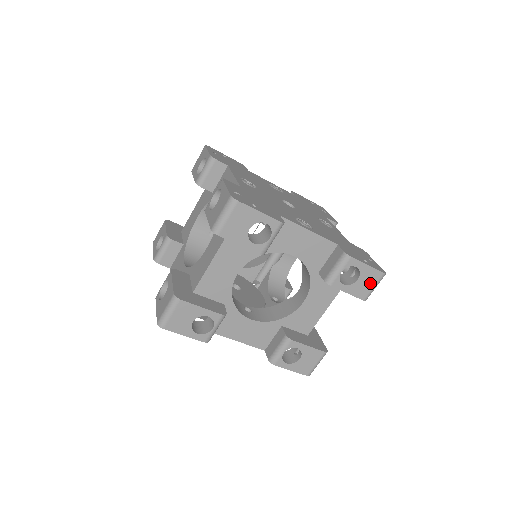
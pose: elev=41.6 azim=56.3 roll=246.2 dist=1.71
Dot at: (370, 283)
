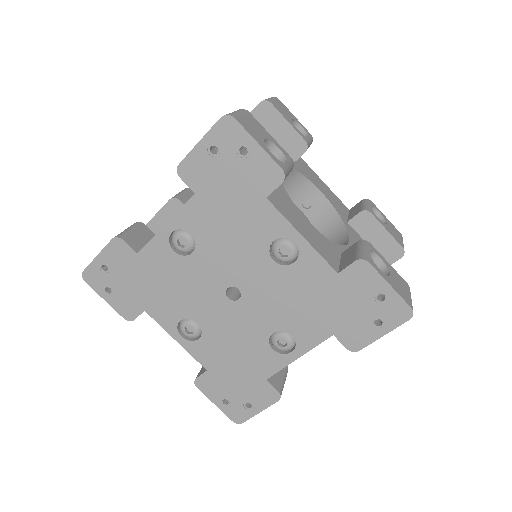
Dot at: (397, 235)
